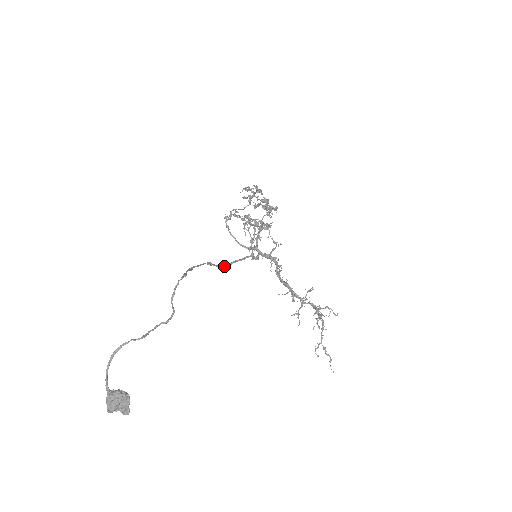
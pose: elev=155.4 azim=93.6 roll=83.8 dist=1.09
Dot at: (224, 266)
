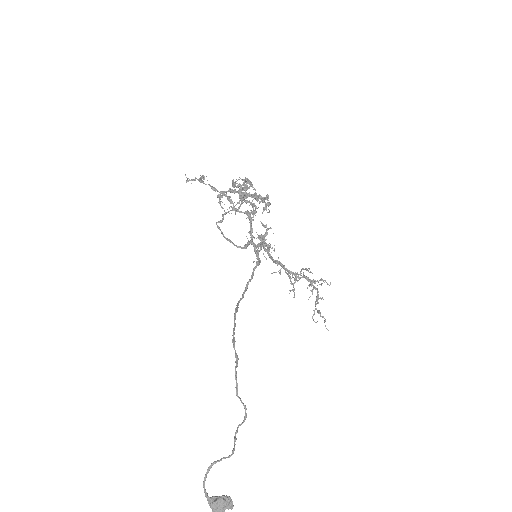
Dot at: (243, 297)
